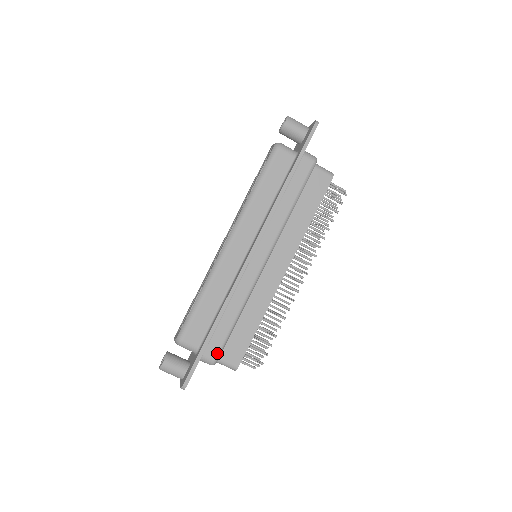
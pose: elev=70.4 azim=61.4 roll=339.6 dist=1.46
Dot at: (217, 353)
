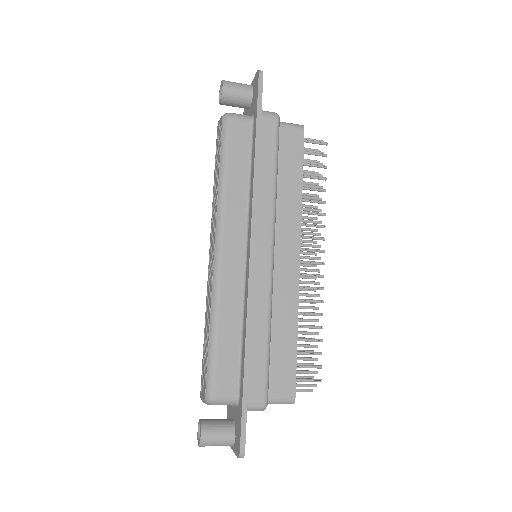
Dot at: (264, 392)
